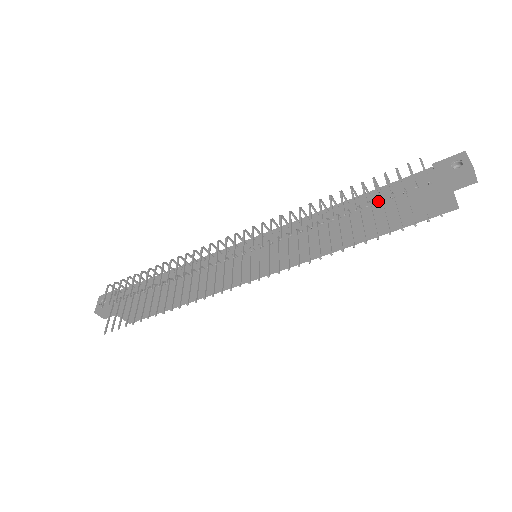
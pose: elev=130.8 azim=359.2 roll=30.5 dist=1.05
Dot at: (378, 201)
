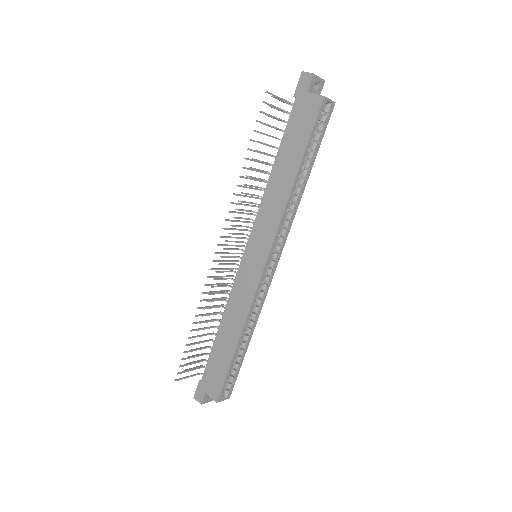
Dot at: occluded
